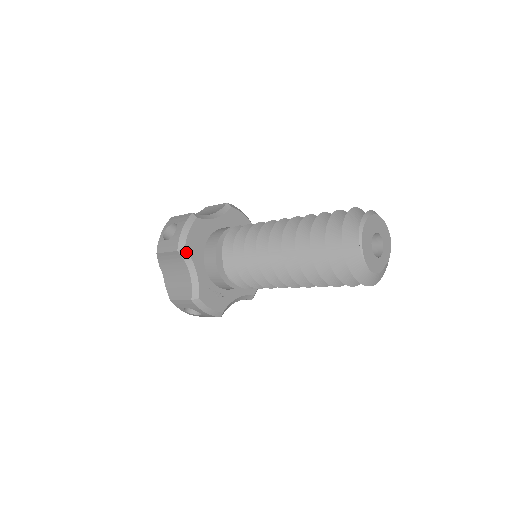
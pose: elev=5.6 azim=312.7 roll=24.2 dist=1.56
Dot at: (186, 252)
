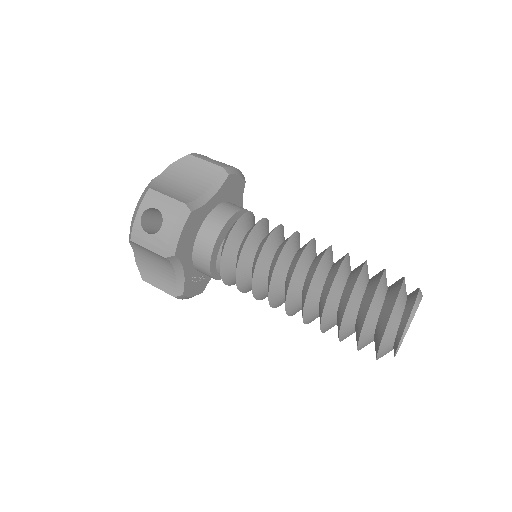
Dot at: (175, 257)
